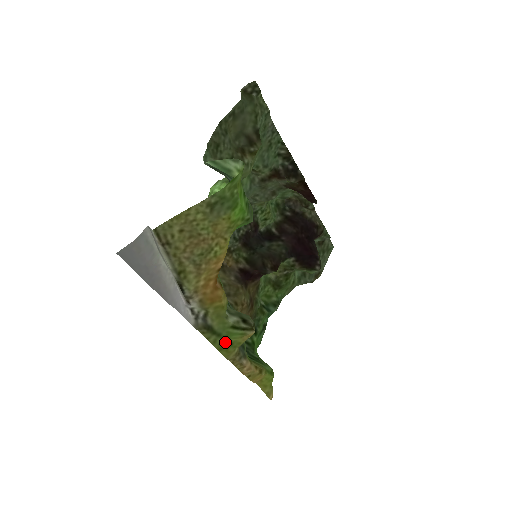
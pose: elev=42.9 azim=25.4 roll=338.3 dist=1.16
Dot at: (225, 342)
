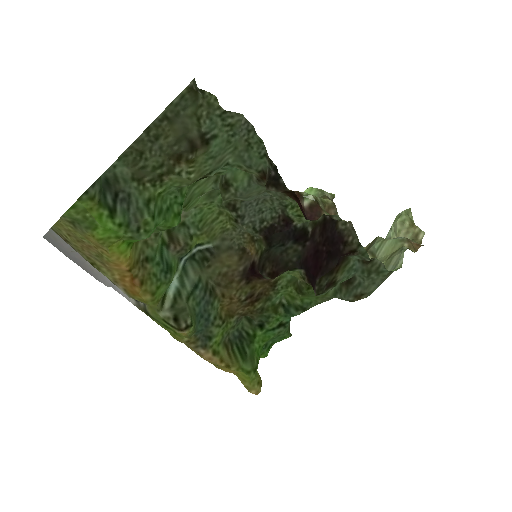
Dot at: (169, 328)
